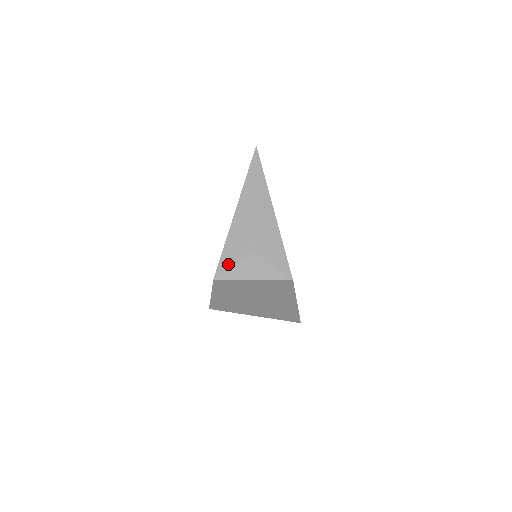
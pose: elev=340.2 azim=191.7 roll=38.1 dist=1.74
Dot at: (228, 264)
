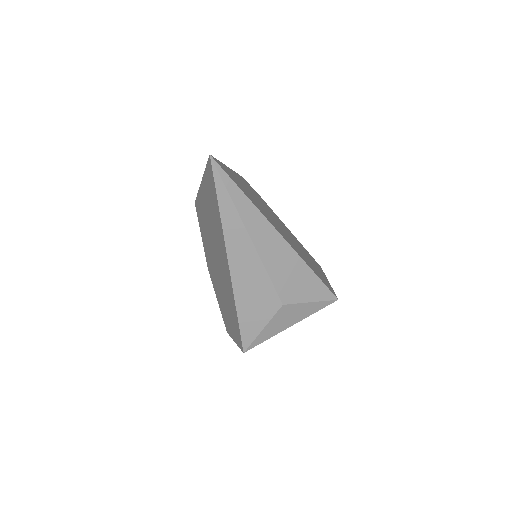
Dot at: (254, 330)
